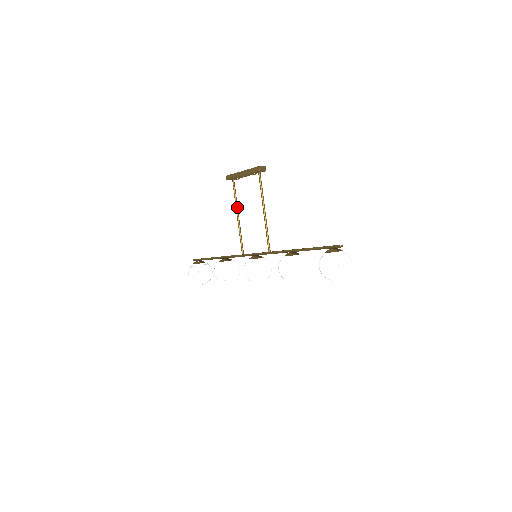
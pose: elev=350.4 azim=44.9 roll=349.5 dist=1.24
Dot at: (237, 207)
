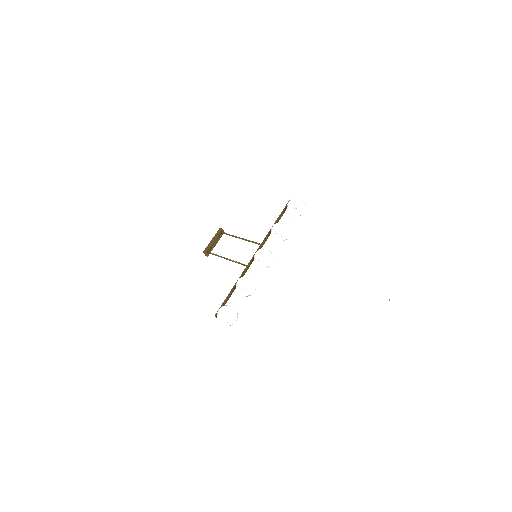
Dot at: (222, 257)
